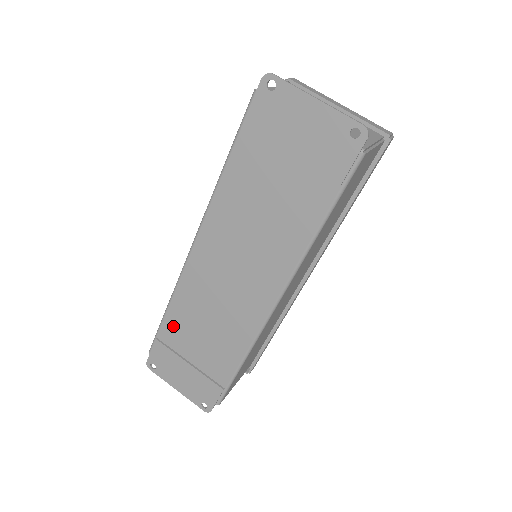
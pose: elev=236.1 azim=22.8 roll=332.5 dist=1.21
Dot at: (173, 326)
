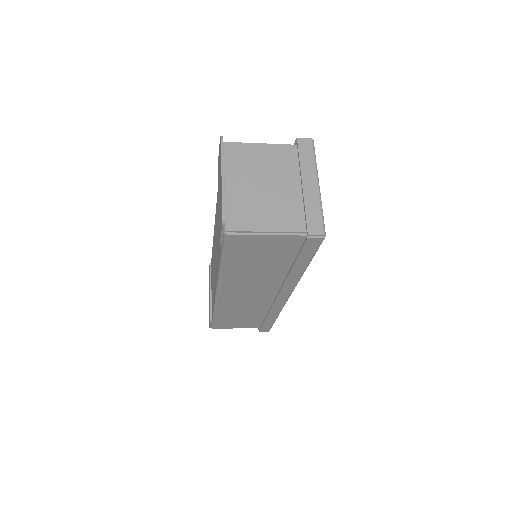
Dot at: occluded
